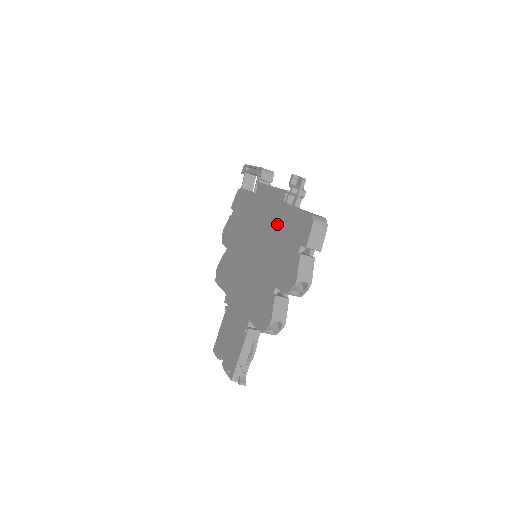
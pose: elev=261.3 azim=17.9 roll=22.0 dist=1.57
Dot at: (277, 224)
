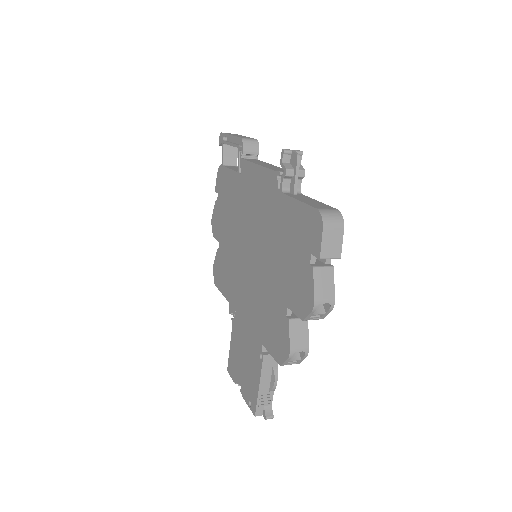
Dot at: (274, 219)
